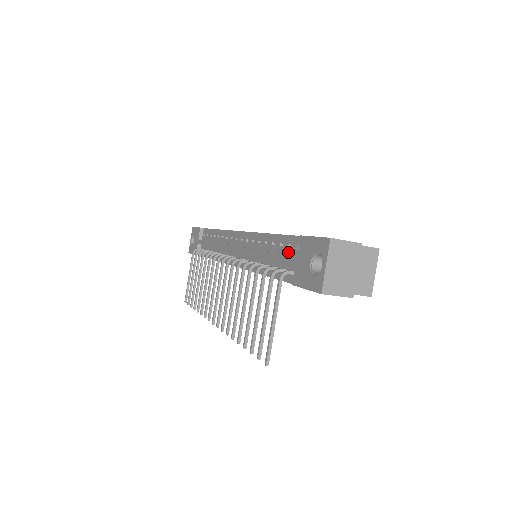
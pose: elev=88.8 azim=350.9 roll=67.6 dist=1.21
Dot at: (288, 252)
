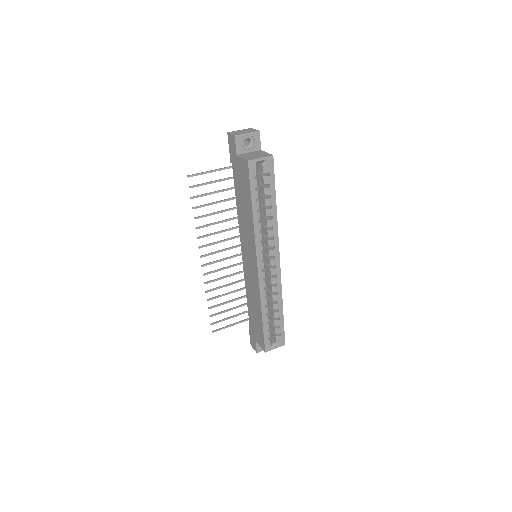
Dot at: occluded
